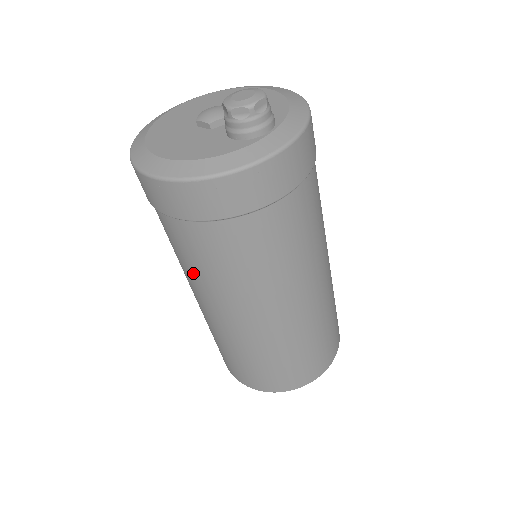
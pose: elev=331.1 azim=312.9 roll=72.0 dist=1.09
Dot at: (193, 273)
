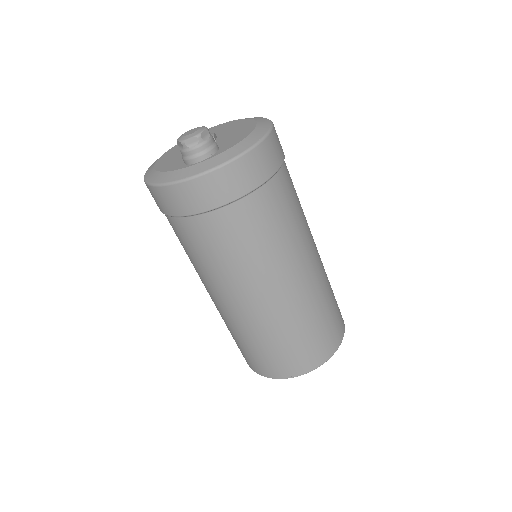
Dot at: occluded
